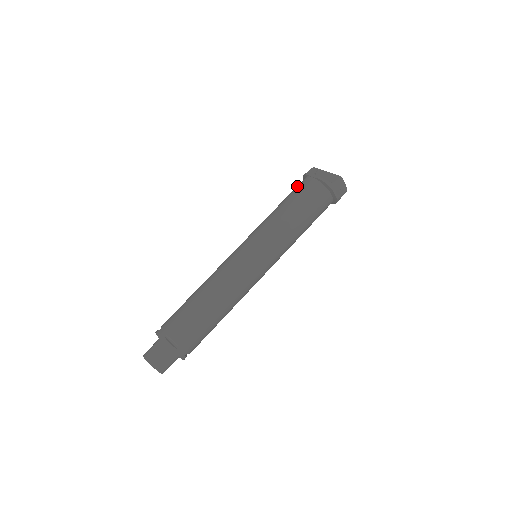
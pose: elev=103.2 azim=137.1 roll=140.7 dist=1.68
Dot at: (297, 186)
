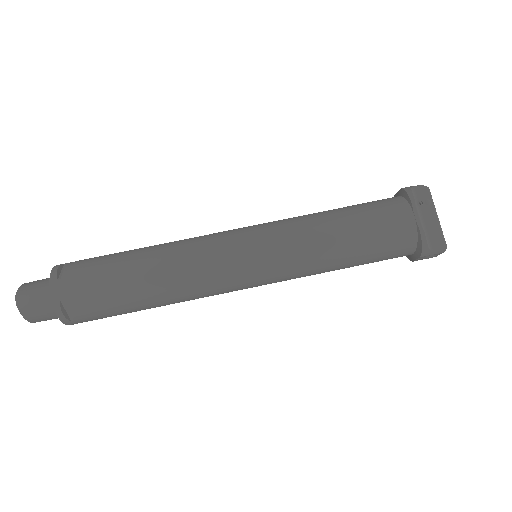
Dot at: (385, 208)
